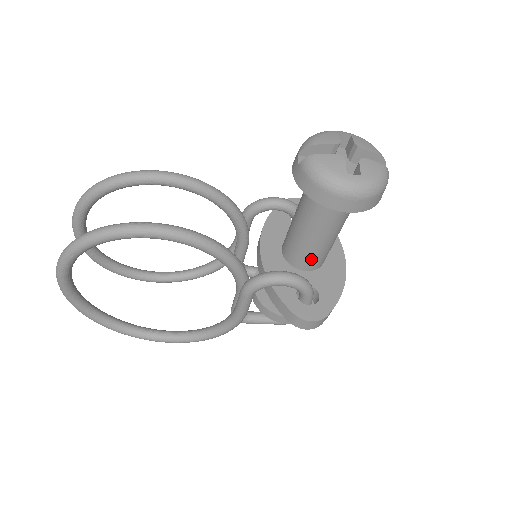
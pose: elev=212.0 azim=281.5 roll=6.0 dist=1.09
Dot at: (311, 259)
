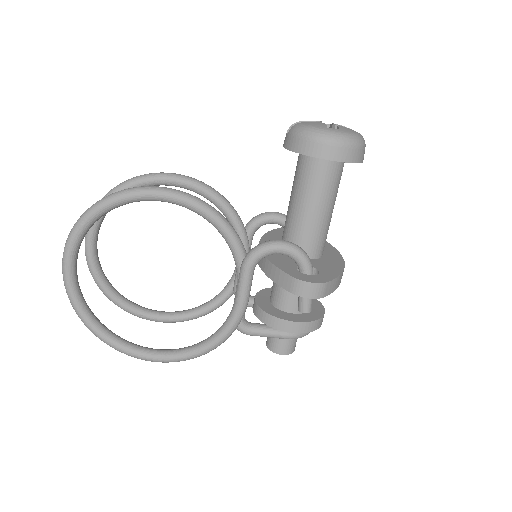
Dot at: (308, 241)
